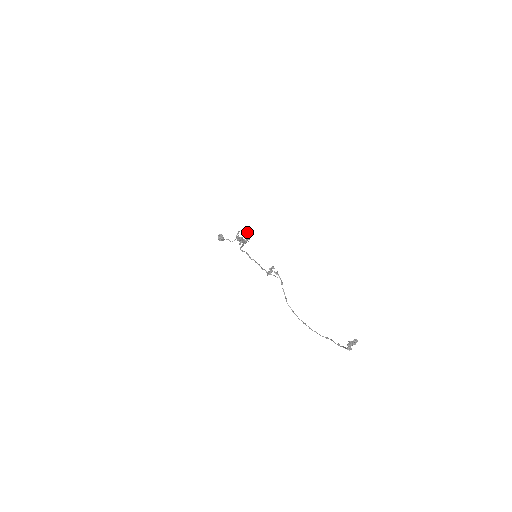
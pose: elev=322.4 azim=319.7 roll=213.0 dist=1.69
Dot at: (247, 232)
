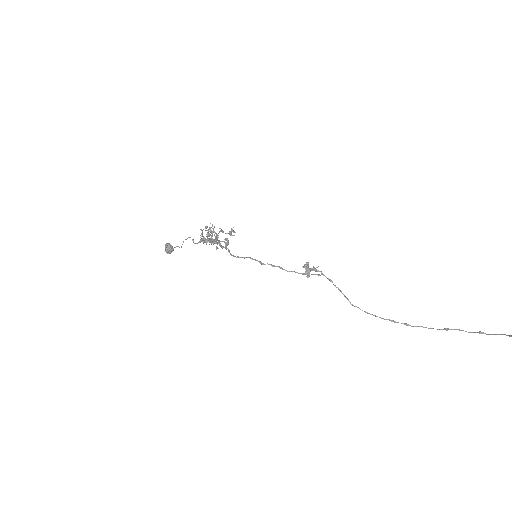
Dot at: (209, 227)
